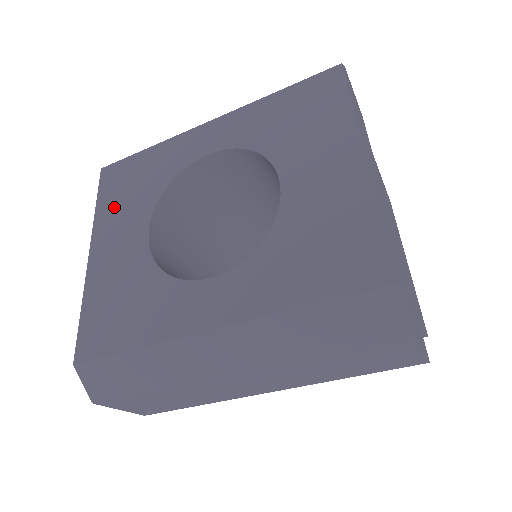
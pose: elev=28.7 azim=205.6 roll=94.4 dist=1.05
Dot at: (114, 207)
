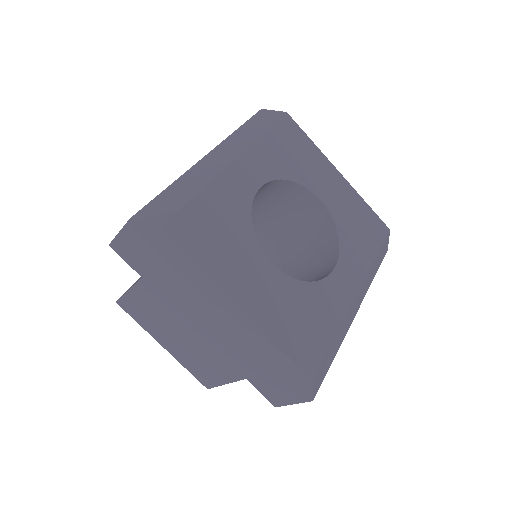
Dot at: (221, 258)
